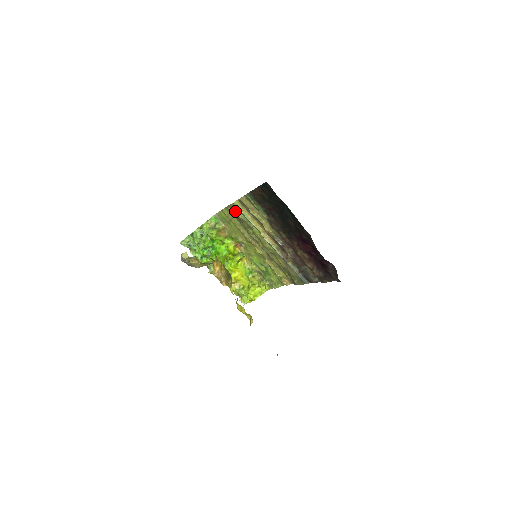
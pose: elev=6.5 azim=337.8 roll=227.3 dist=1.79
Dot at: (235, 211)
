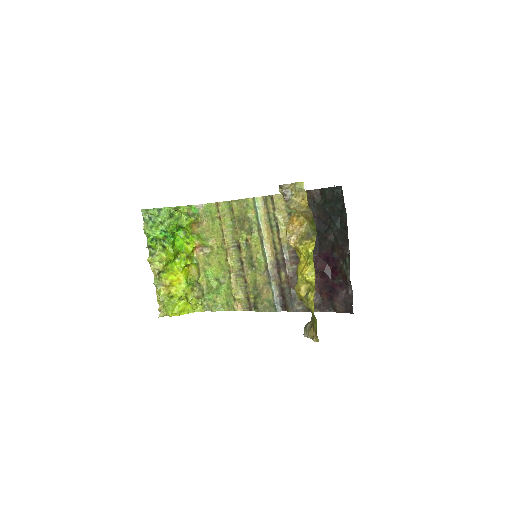
Dot at: (244, 207)
